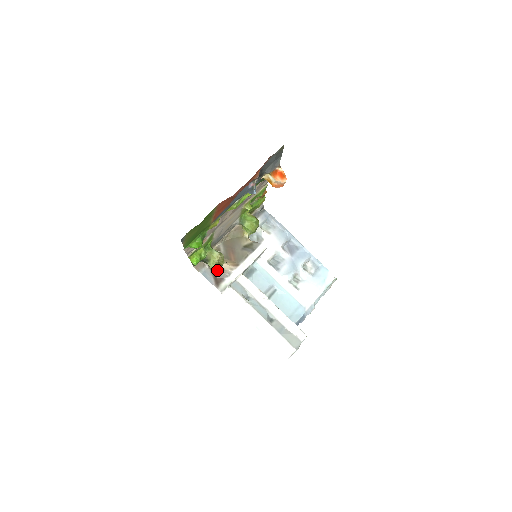
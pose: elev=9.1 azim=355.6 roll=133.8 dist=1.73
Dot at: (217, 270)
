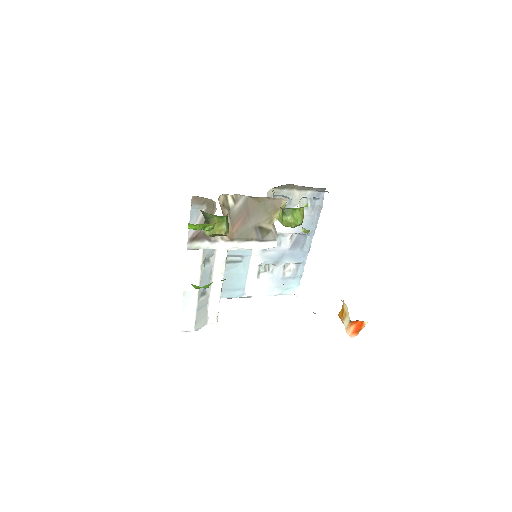
Dot at: occluded
